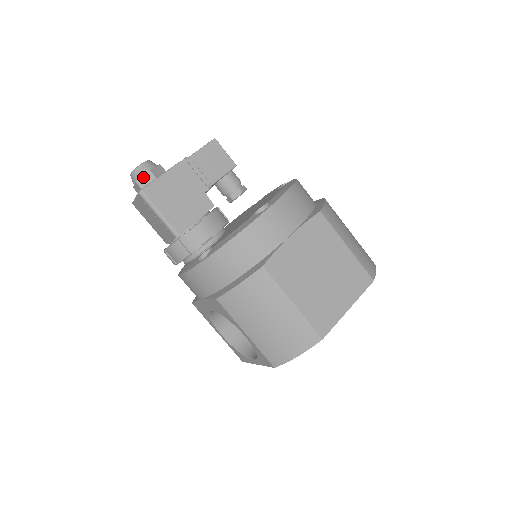
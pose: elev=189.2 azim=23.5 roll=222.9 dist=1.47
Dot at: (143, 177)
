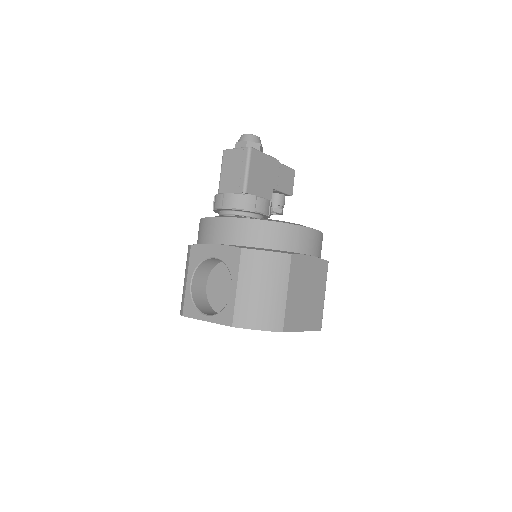
Dot at: (253, 143)
